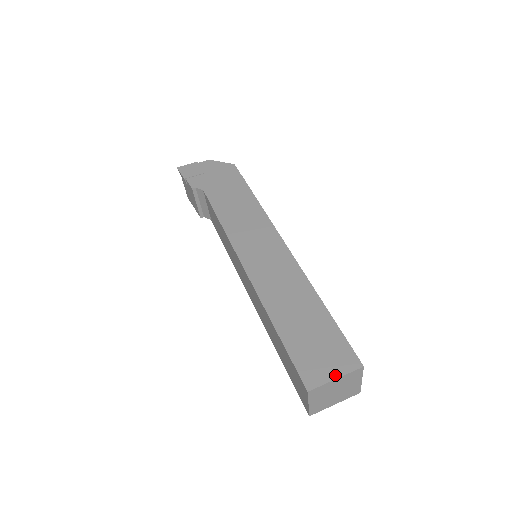
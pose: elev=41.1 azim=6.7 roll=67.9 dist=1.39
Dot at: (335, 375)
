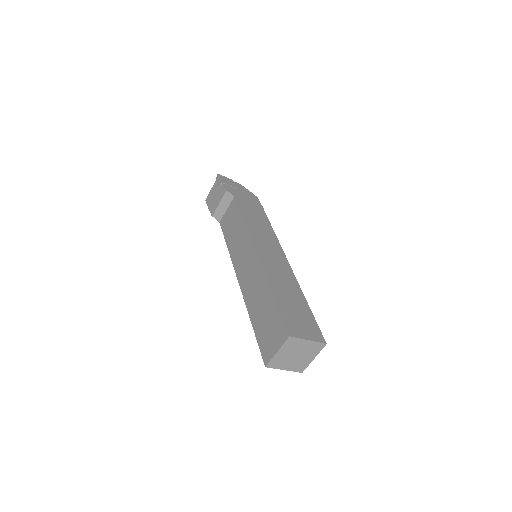
Dot at: (308, 338)
